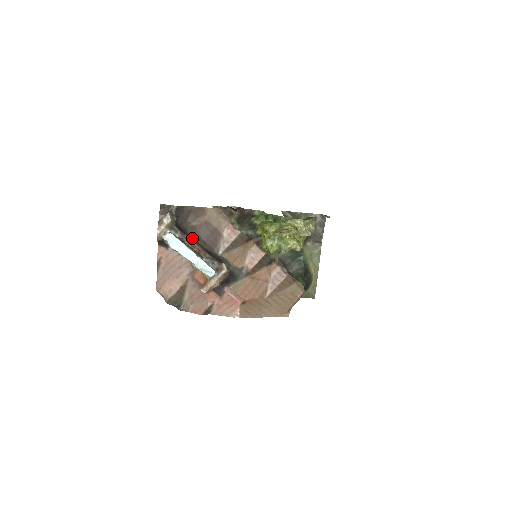
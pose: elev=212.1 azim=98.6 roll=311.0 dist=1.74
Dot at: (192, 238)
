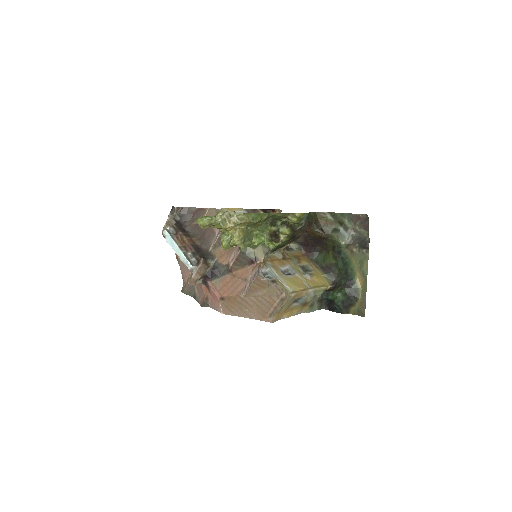
Dot at: (188, 235)
